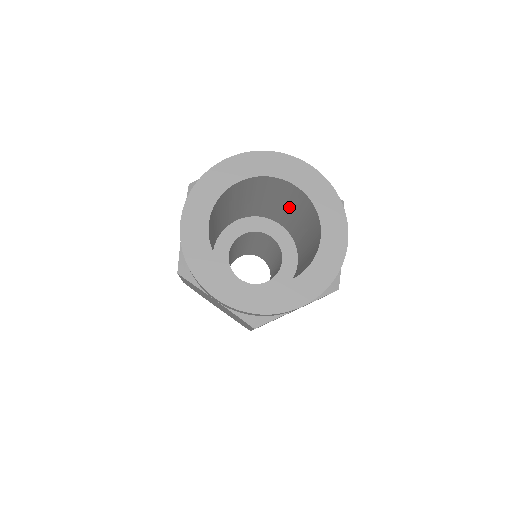
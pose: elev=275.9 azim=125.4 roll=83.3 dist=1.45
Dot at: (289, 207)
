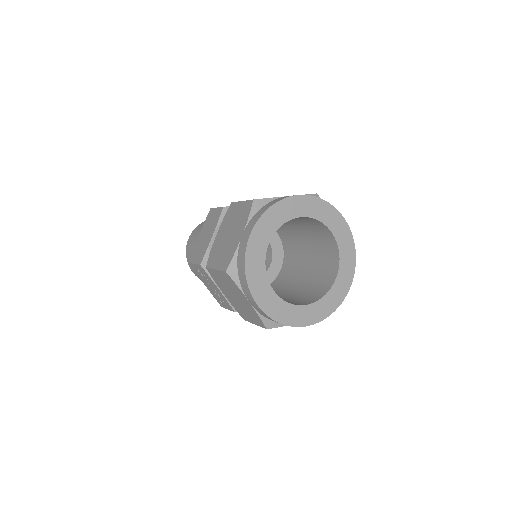
Dot at: (306, 235)
